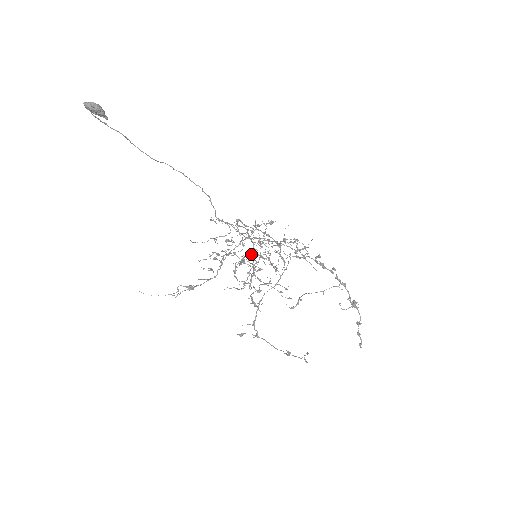
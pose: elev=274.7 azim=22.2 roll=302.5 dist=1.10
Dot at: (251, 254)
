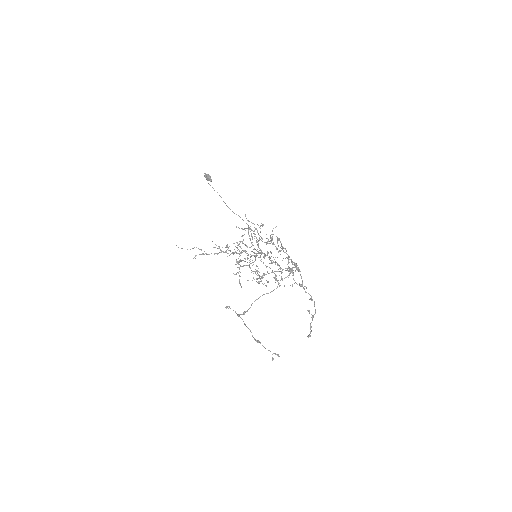
Dot at: (254, 255)
